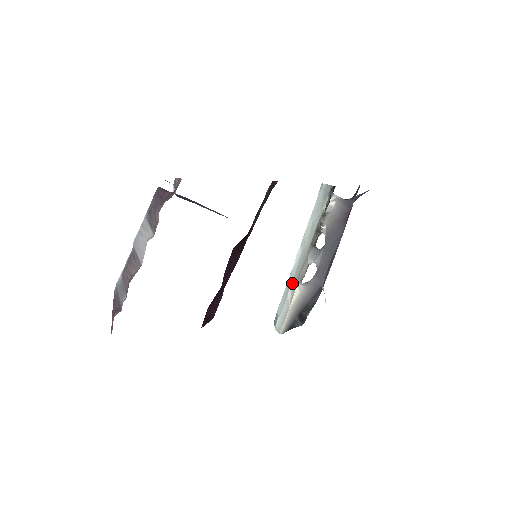
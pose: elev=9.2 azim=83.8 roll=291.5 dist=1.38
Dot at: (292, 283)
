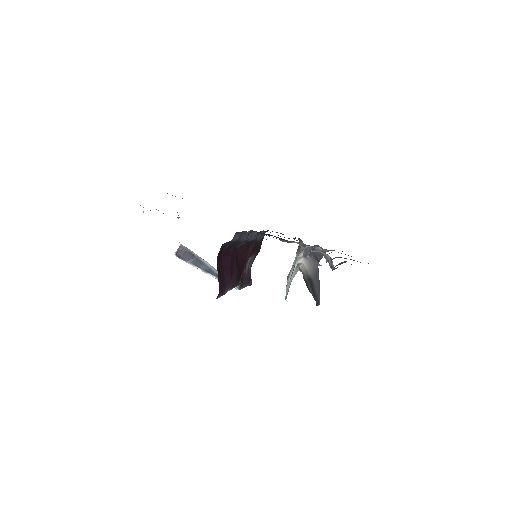
Dot at: occluded
